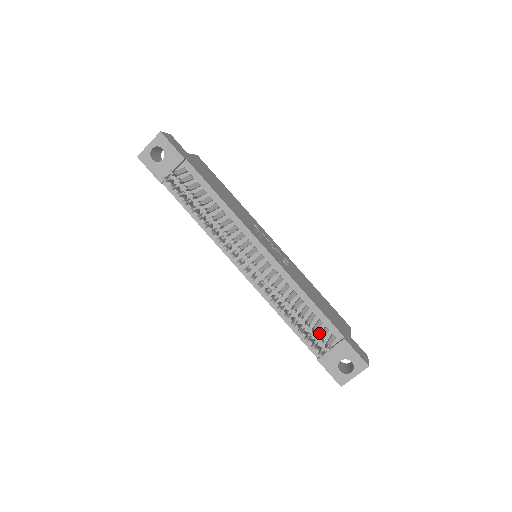
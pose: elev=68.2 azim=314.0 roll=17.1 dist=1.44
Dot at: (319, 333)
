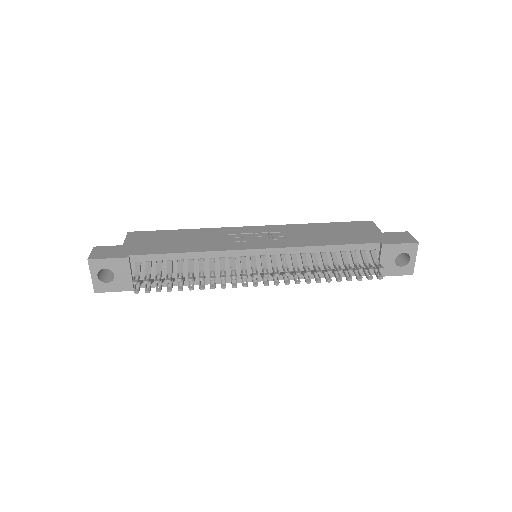
Dot at: (360, 259)
